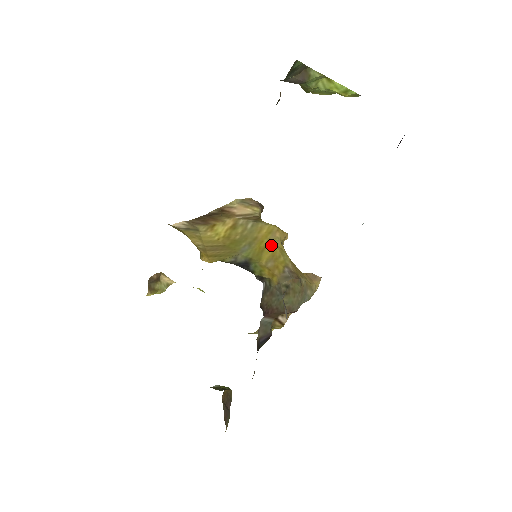
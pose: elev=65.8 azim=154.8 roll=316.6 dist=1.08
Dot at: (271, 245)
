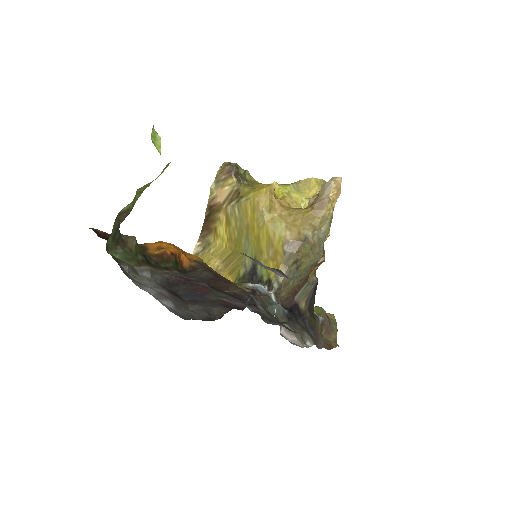
Dot at: (262, 227)
